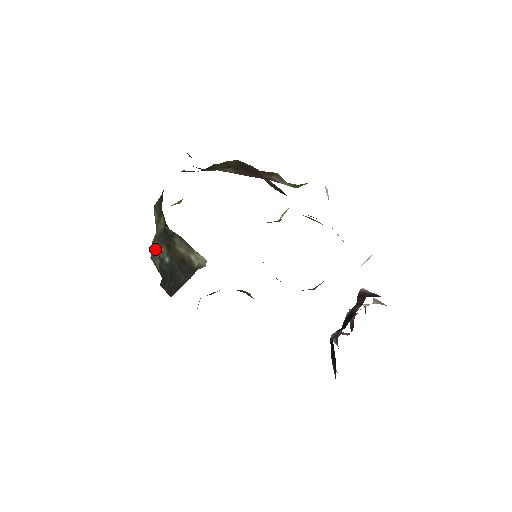
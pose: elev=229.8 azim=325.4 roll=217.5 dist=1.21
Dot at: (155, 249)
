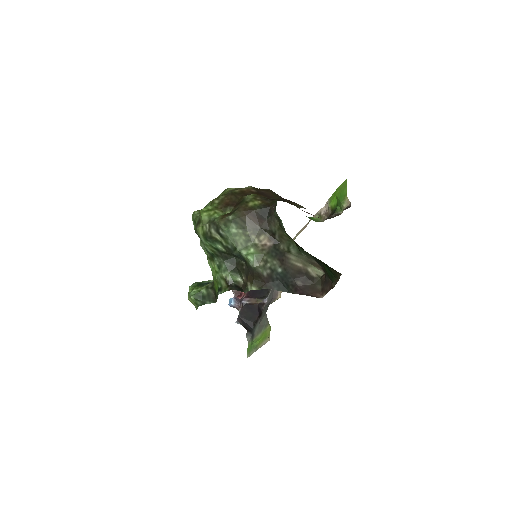
Dot at: (265, 261)
